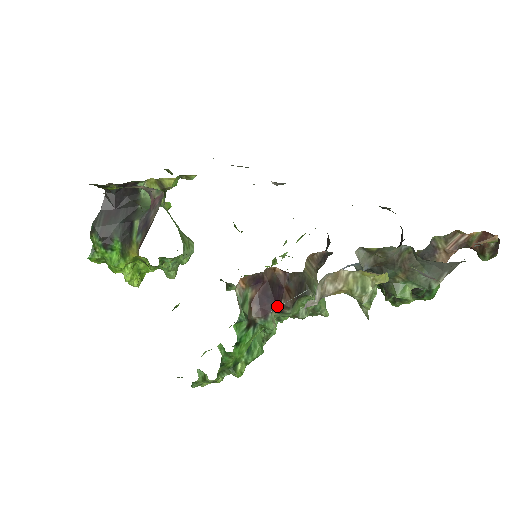
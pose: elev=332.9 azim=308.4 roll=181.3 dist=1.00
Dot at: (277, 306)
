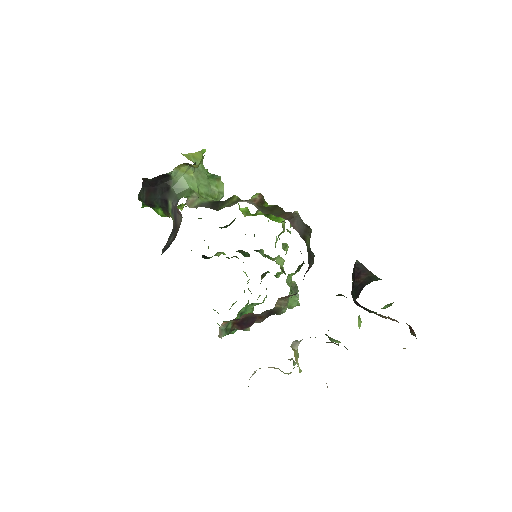
Dot at: (250, 326)
